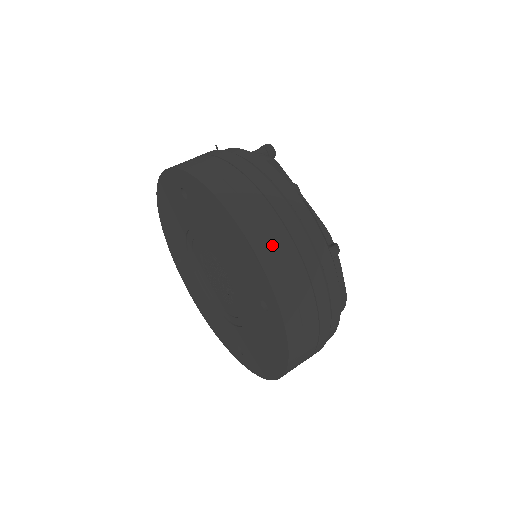
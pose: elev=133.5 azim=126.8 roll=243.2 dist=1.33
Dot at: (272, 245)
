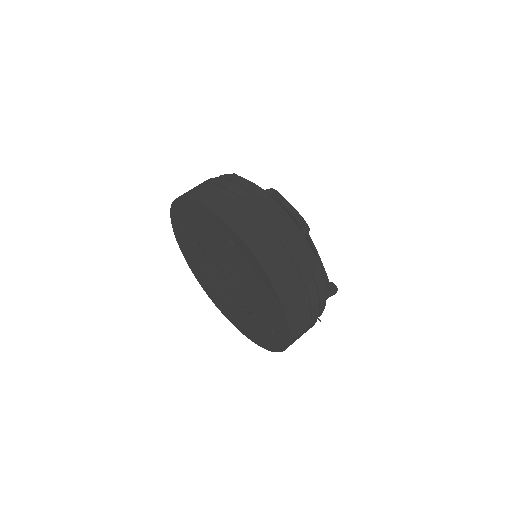
Dot at: (214, 197)
